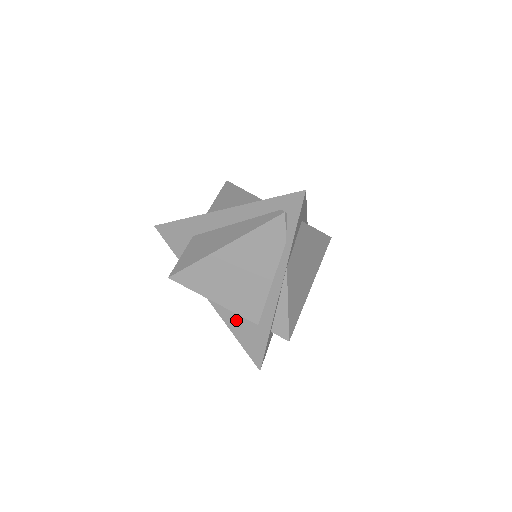
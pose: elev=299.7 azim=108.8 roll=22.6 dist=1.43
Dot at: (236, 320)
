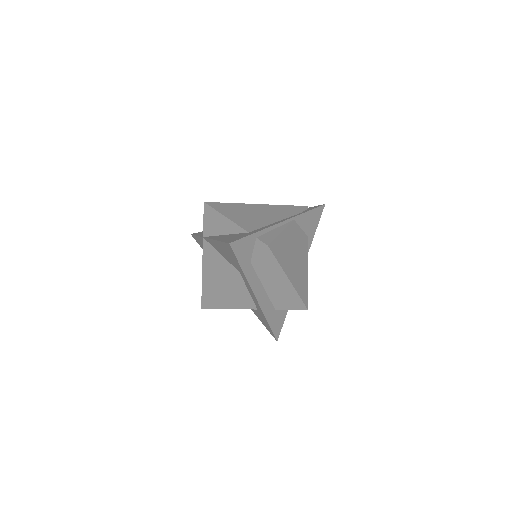
Dot at: (228, 236)
